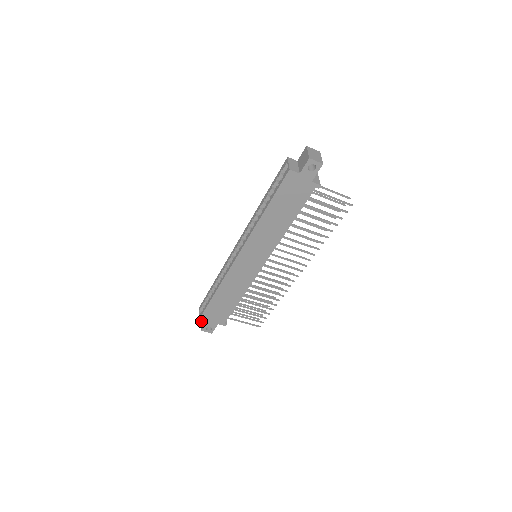
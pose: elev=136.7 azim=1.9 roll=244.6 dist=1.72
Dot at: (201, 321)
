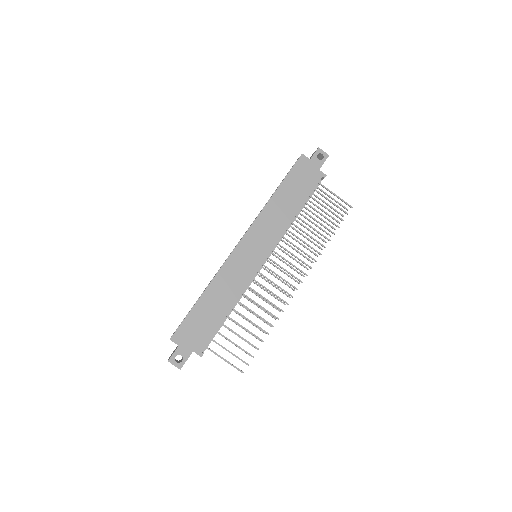
Dot at: (173, 341)
